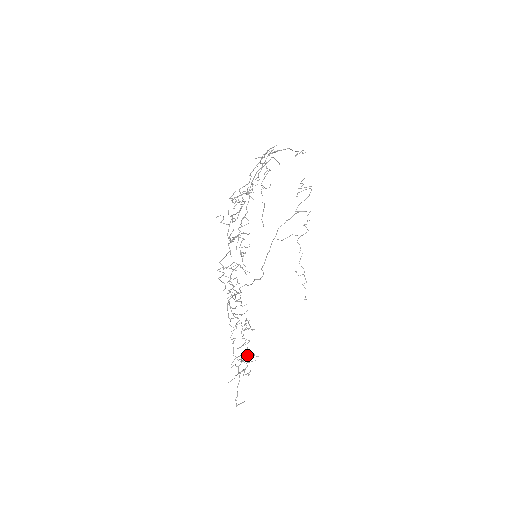
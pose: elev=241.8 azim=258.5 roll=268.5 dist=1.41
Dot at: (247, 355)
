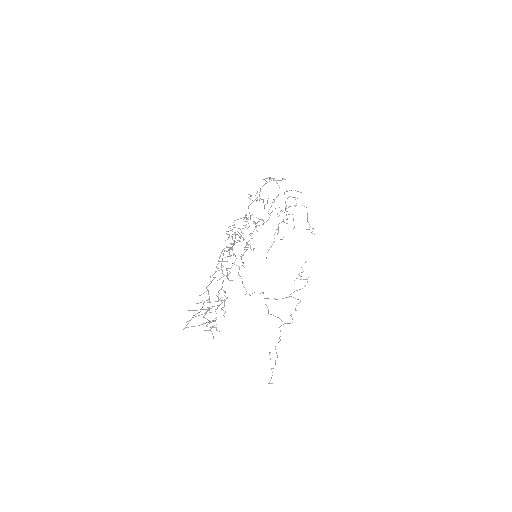
Dot at: occluded
